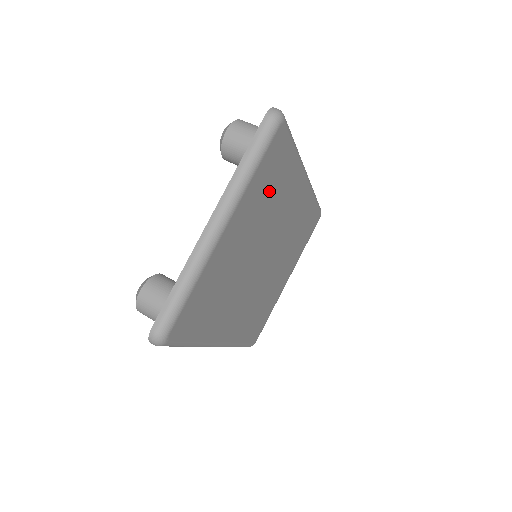
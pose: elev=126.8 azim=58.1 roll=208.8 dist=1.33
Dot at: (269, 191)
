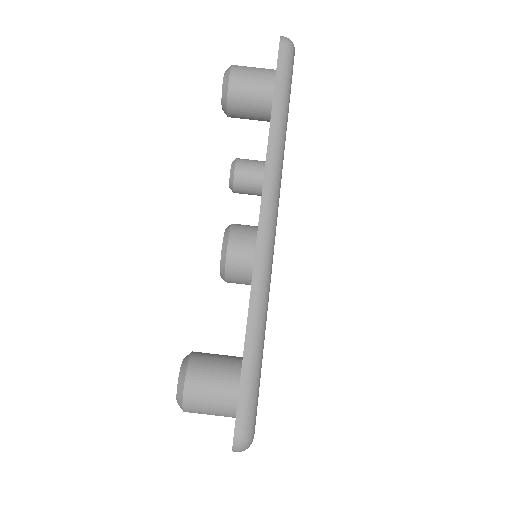
Dot at: occluded
